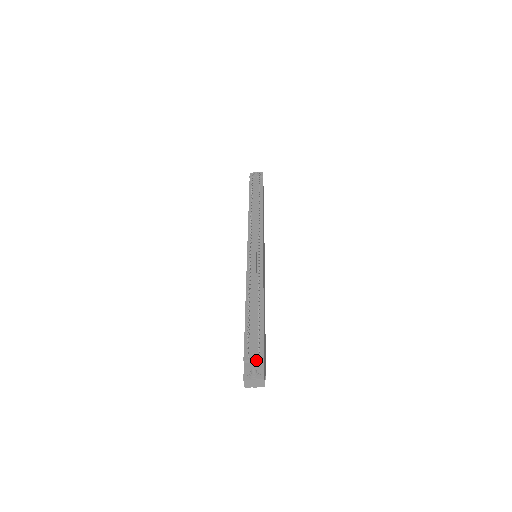
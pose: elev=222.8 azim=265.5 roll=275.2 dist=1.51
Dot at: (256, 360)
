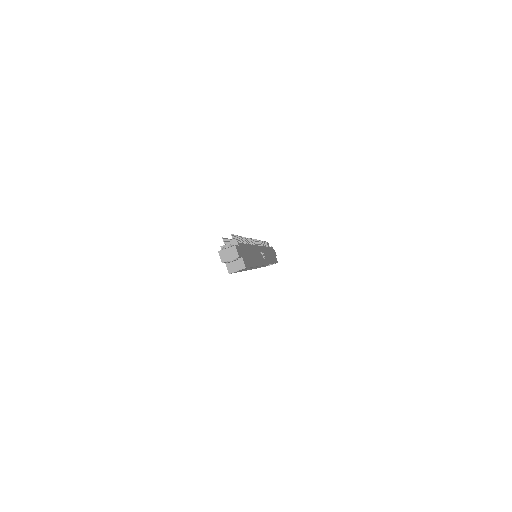
Dot at: (231, 244)
